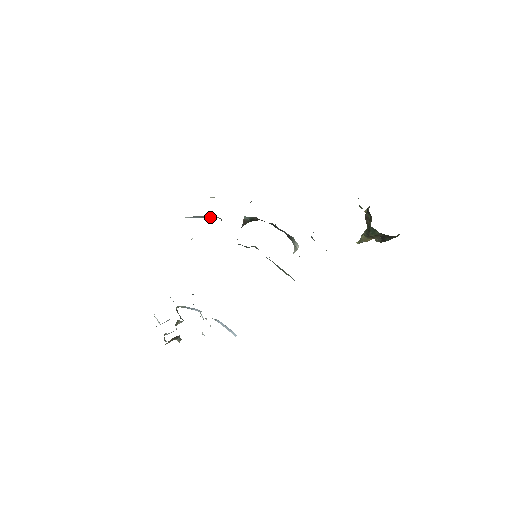
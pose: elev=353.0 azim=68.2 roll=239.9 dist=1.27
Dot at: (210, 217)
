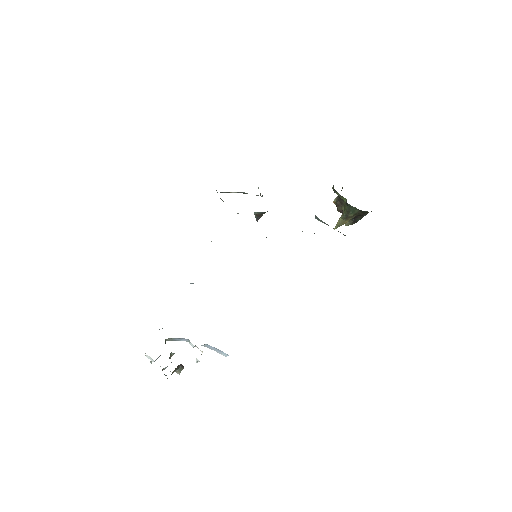
Dot at: occluded
